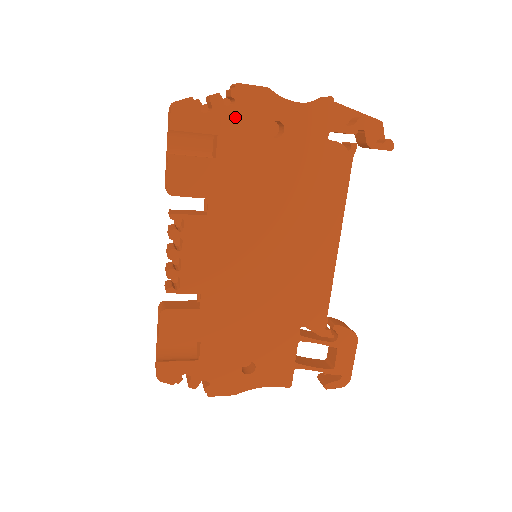
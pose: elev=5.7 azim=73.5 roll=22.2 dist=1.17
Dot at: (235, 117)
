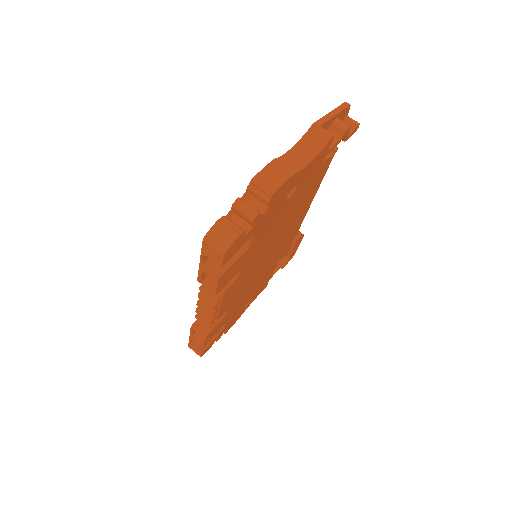
Dot at: (267, 214)
